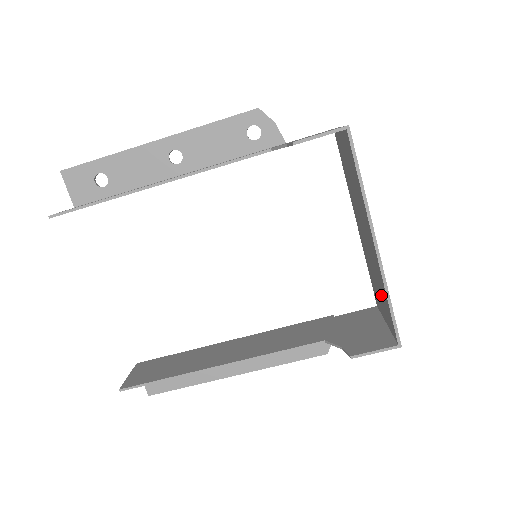
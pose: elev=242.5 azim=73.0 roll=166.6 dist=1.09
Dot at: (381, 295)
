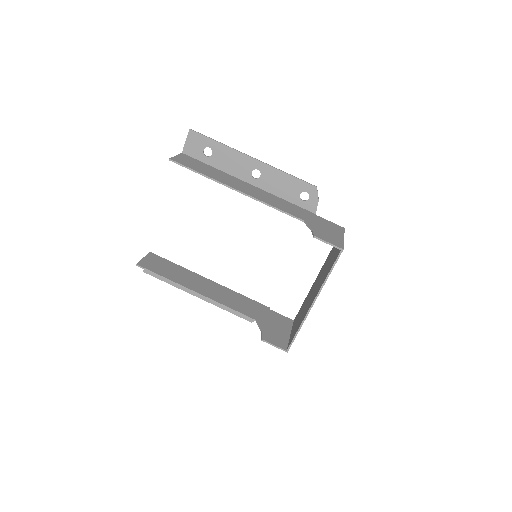
Dot at: (298, 322)
